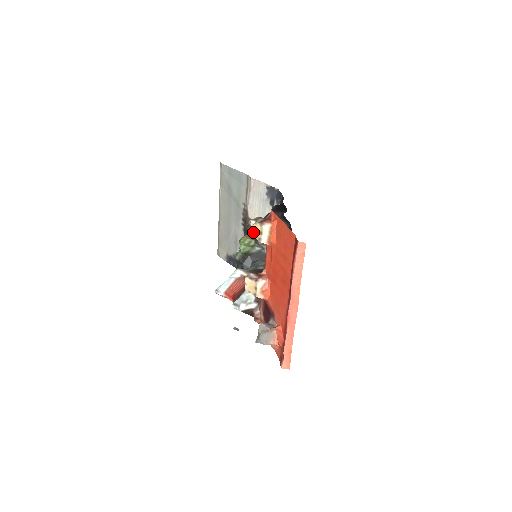
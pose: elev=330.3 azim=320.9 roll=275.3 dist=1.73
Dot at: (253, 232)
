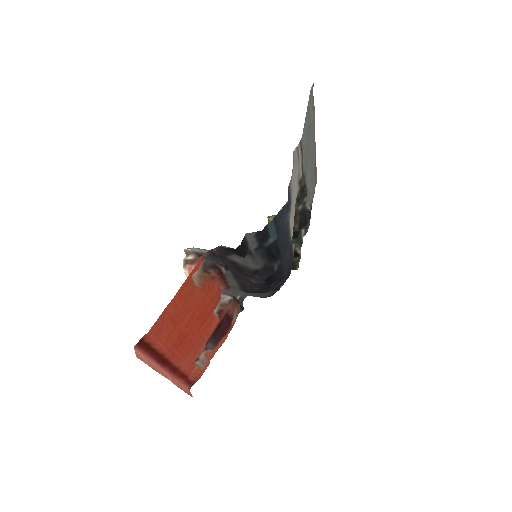
Dot at: occluded
